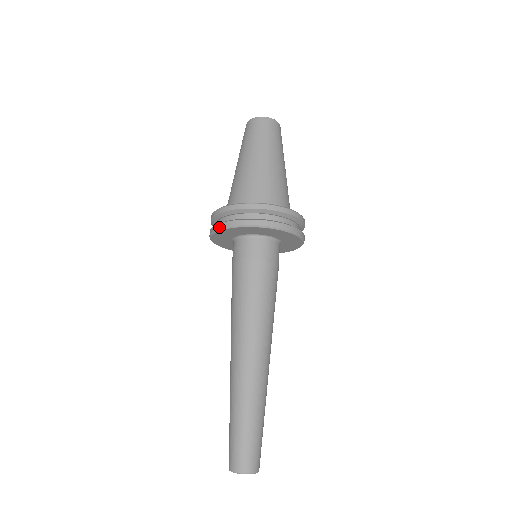
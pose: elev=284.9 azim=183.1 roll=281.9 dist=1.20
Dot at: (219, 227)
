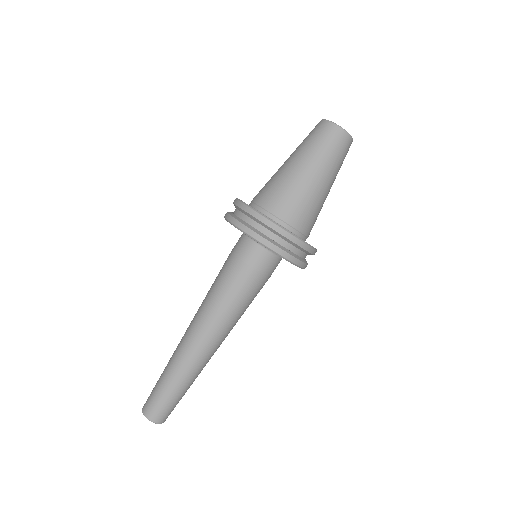
Dot at: (225, 216)
